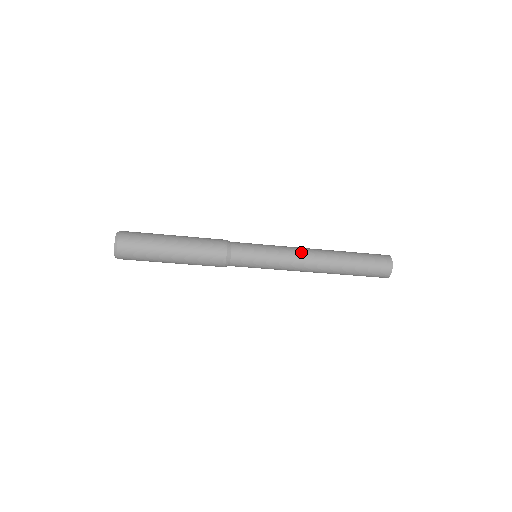
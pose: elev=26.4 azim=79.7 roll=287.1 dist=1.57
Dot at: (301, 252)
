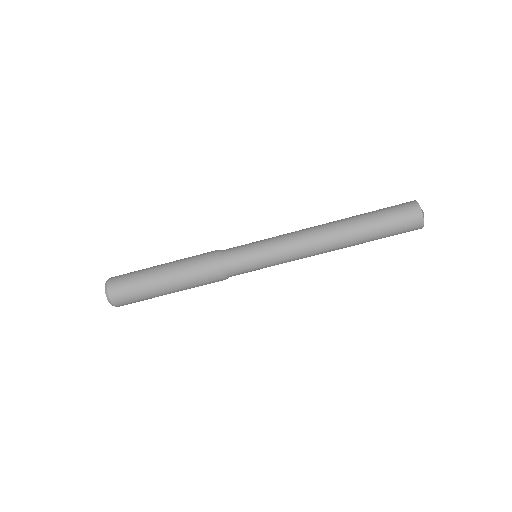
Dot at: (302, 233)
